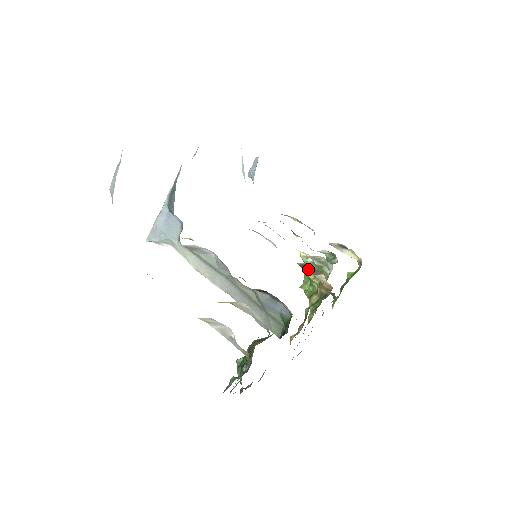
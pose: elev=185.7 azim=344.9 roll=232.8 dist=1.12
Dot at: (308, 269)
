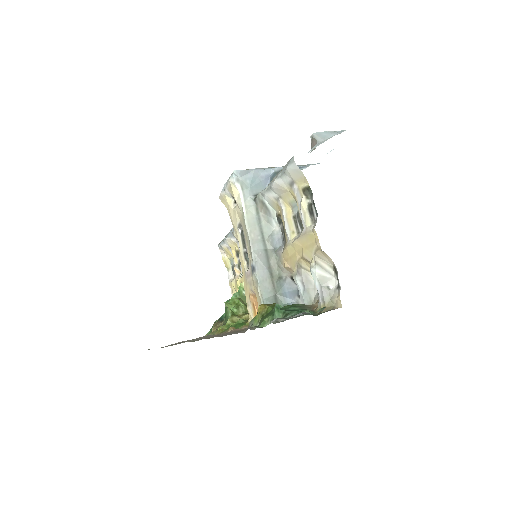
Dot at: occluded
